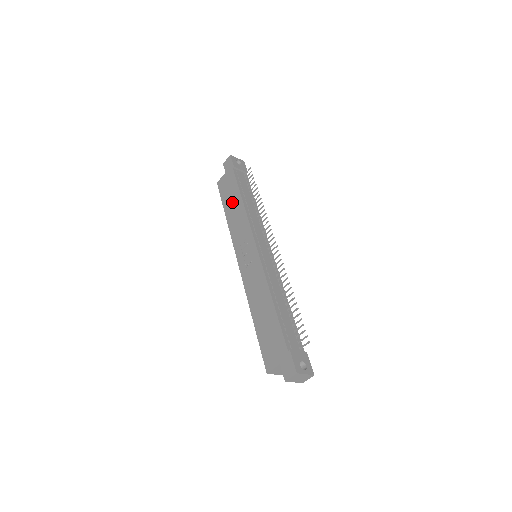
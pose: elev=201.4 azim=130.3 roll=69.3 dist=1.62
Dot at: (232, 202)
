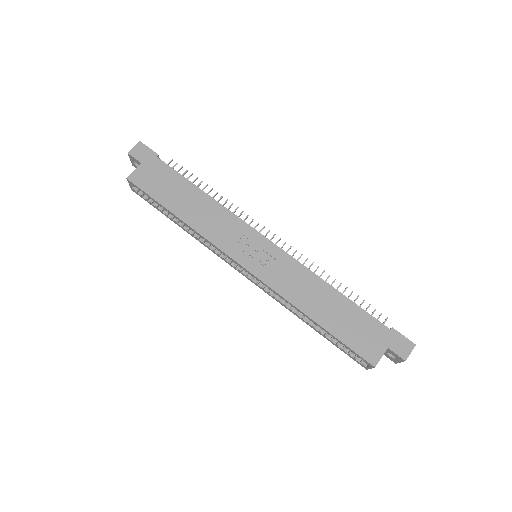
Dot at: (183, 198)
